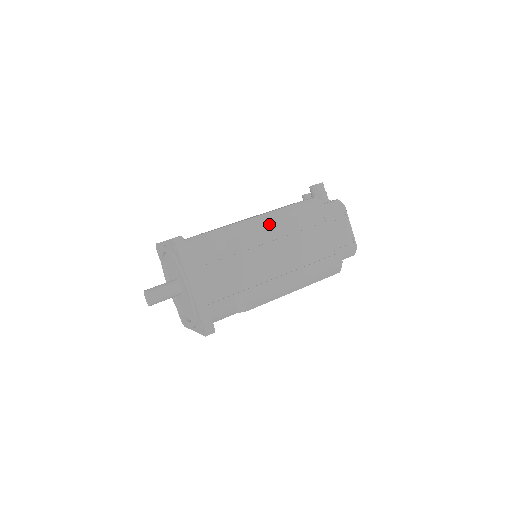
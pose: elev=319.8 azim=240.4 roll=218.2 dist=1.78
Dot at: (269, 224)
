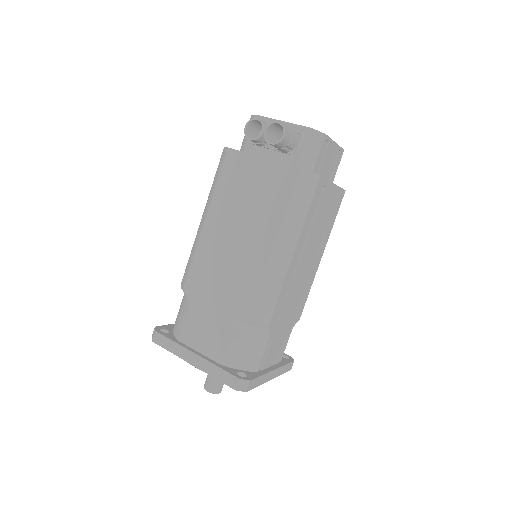
Dot at: (288, 266)
